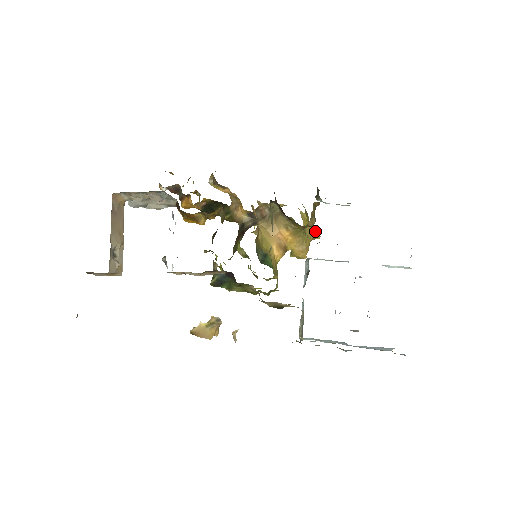
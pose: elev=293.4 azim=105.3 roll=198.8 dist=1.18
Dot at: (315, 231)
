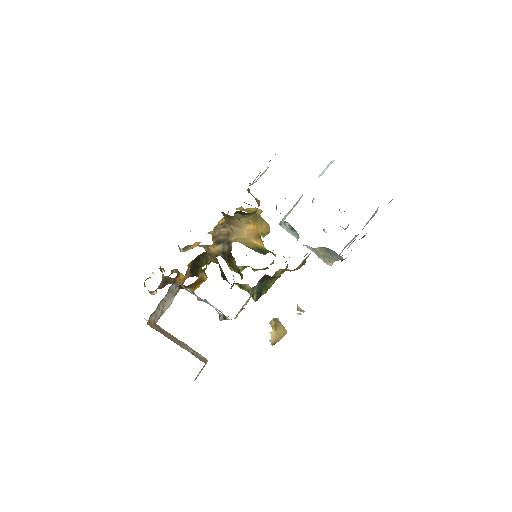
Dot at: (255, 210)
